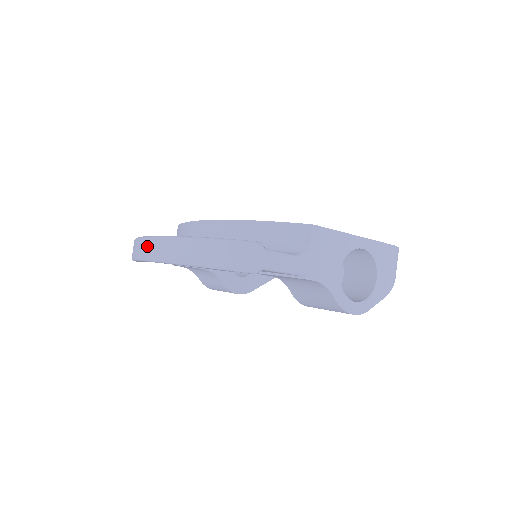
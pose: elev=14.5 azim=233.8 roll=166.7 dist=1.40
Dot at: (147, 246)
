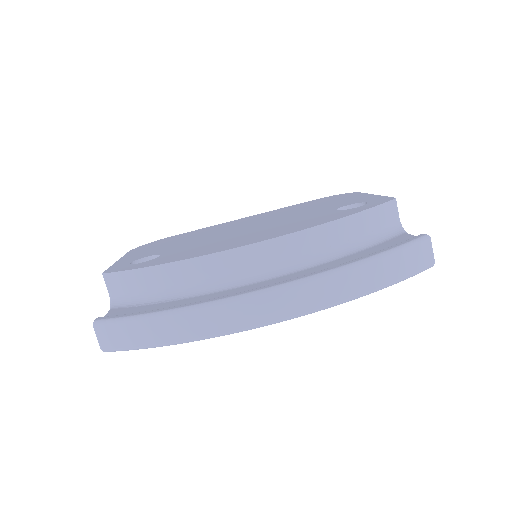
Dot at: (261, 307)
